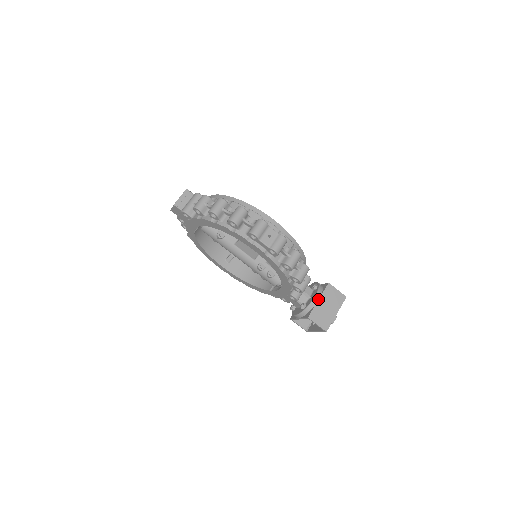
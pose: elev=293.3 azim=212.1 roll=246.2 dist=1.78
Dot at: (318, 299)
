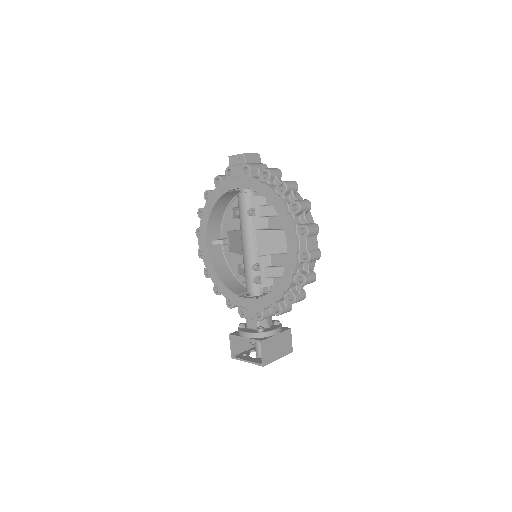
Dot at: (277, 333)
